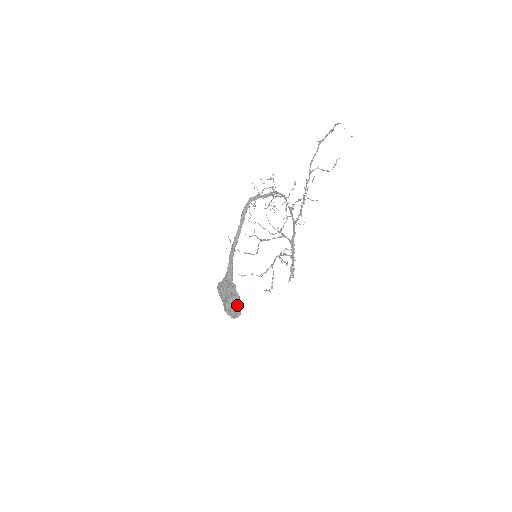
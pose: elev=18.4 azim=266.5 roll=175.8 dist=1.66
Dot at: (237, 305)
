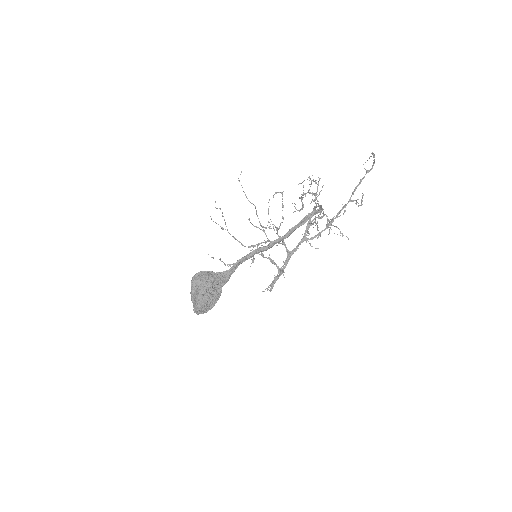
Dot at: (212, 303)
